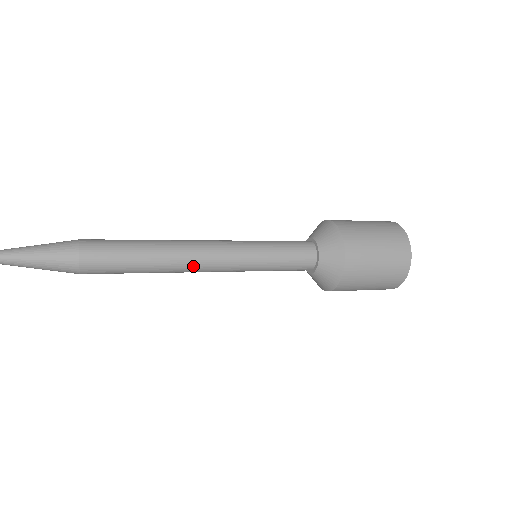
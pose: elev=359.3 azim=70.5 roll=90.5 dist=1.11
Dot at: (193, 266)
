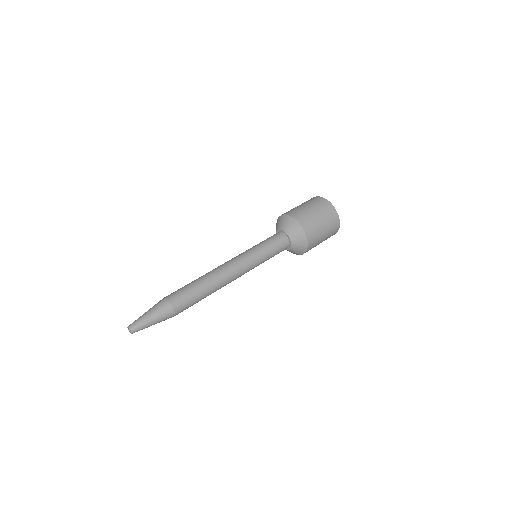
Dot at: (229, 280)
